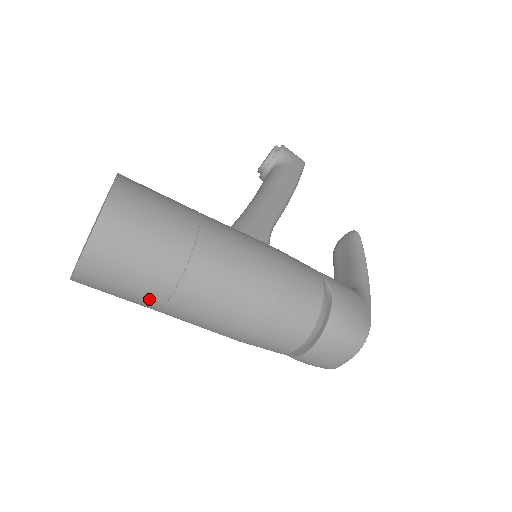
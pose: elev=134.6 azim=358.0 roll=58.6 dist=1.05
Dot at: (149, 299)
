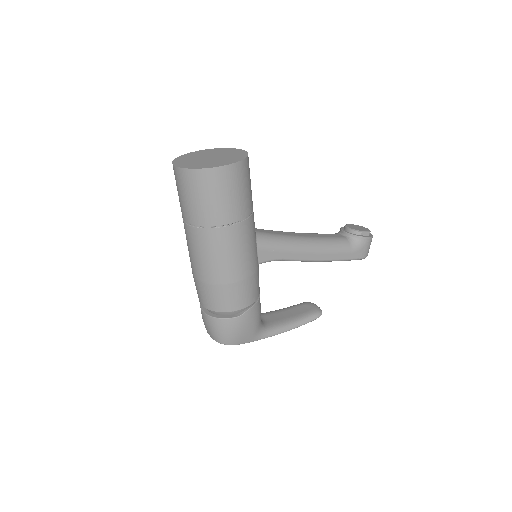
Dot at: (182, 211)
